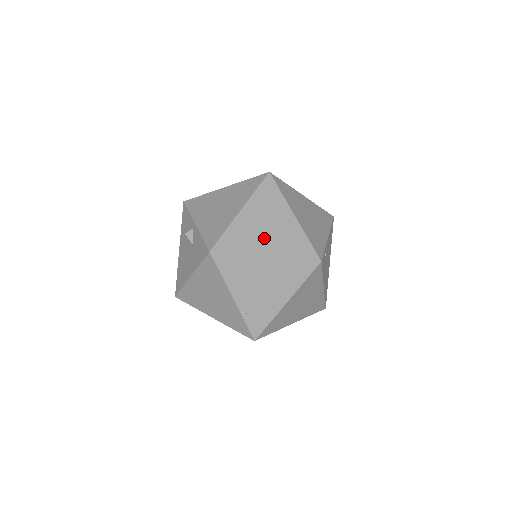
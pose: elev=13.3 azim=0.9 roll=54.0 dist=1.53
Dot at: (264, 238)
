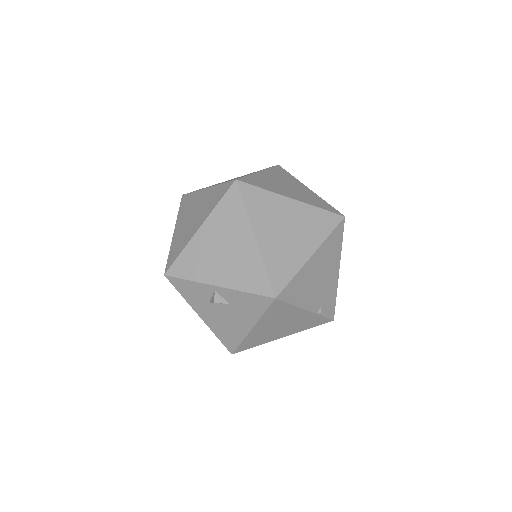
Dot at: (295, 242)
